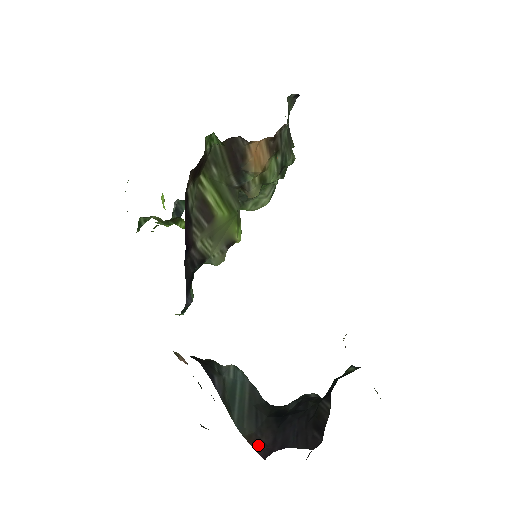
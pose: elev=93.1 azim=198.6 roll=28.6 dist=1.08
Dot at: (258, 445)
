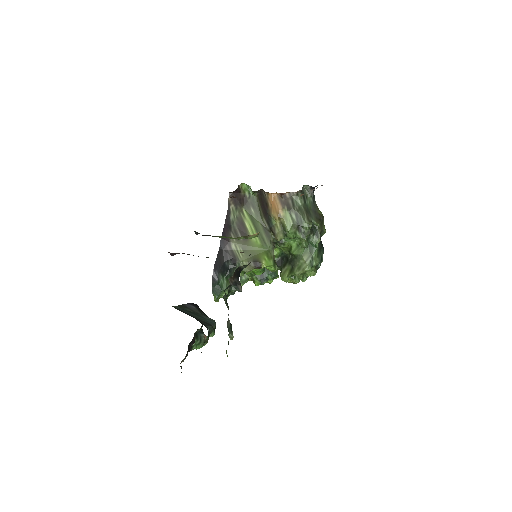
Dot at: occluded
